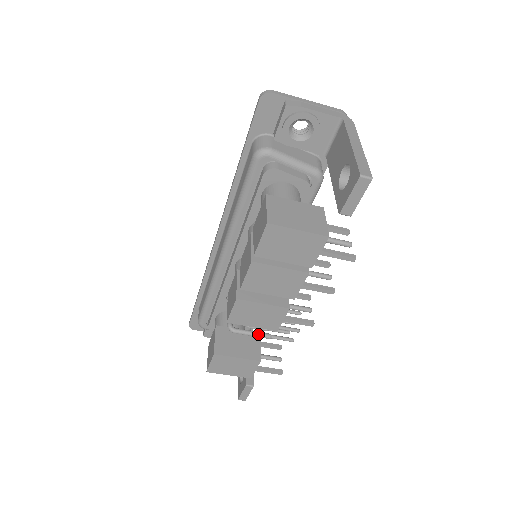
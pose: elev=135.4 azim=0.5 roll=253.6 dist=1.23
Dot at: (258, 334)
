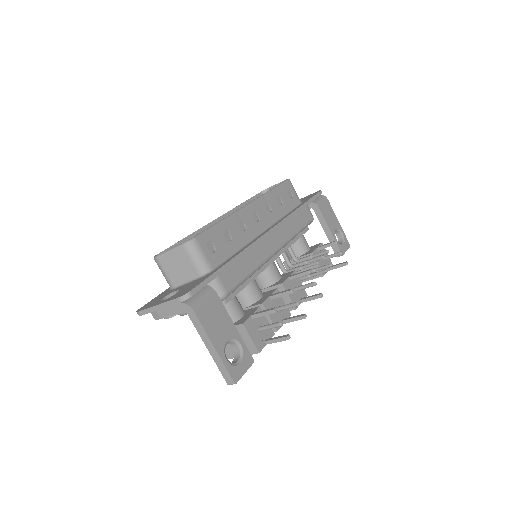
Dot at: occluded
